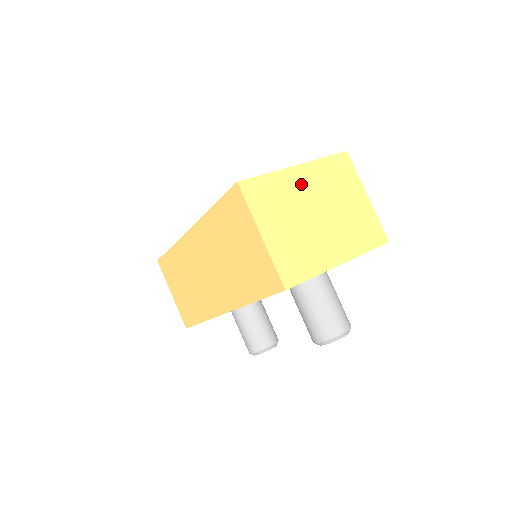
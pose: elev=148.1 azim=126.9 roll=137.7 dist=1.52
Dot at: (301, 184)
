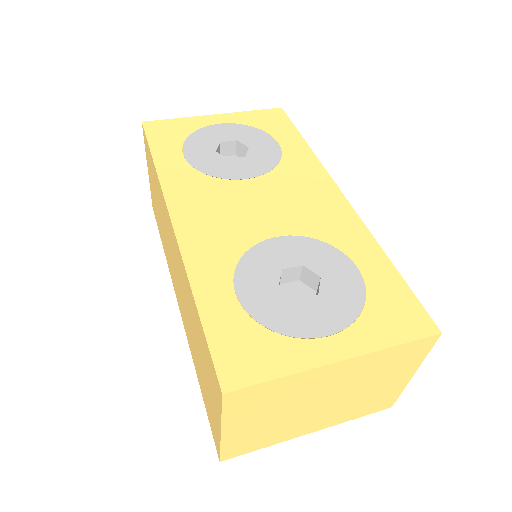
Dot at: (327, 379)
